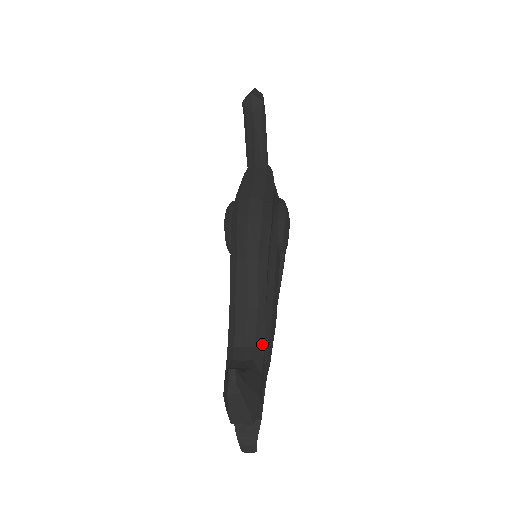
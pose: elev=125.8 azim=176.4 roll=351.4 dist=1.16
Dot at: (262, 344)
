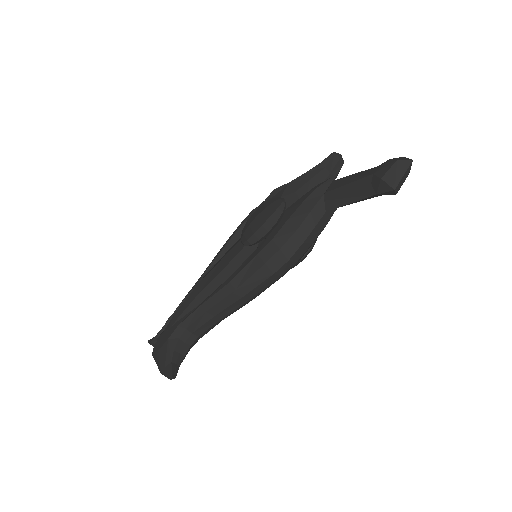
Dot at: (204, 334)
